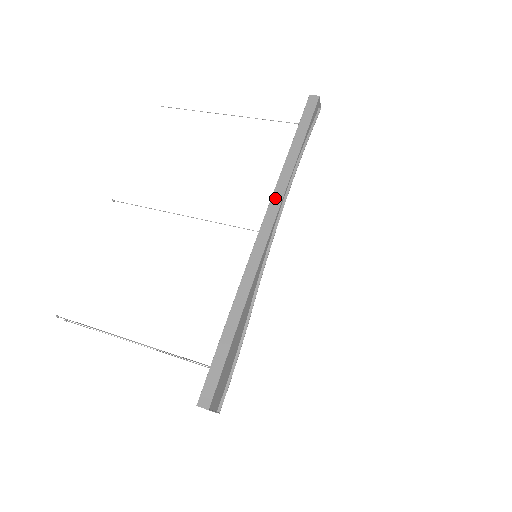
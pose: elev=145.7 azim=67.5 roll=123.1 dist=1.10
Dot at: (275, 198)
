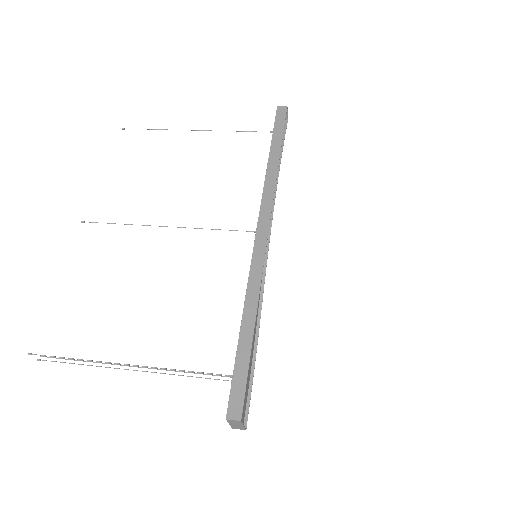
Dot at: (266, 197)
